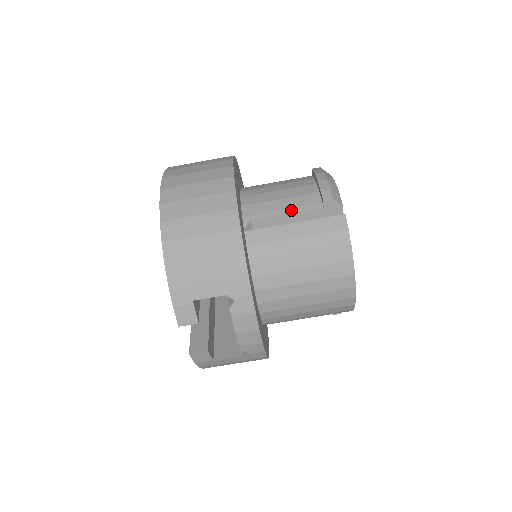
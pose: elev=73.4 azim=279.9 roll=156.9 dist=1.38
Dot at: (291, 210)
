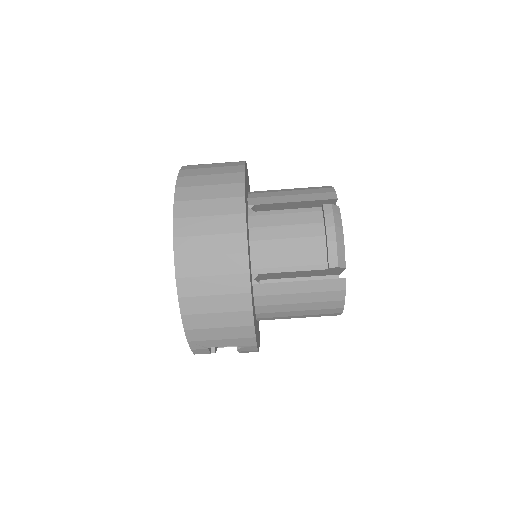
Dot at: (298, 268)
